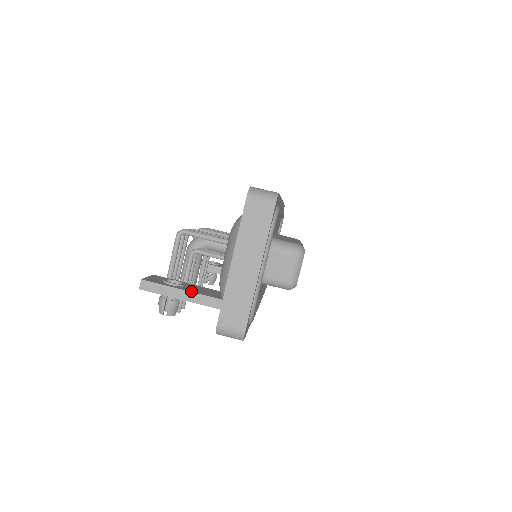
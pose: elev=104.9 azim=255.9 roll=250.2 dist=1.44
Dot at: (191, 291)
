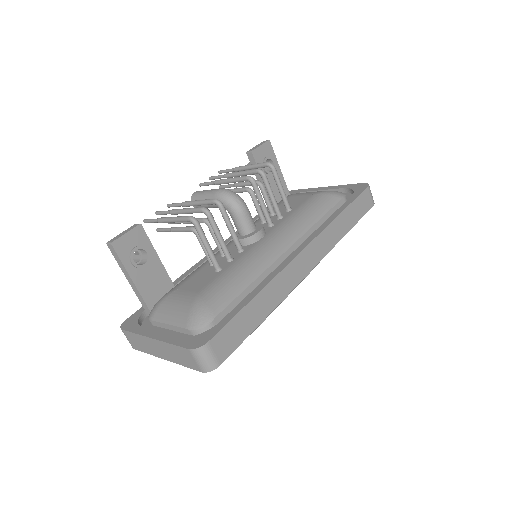
Dot at: (137, 285)
